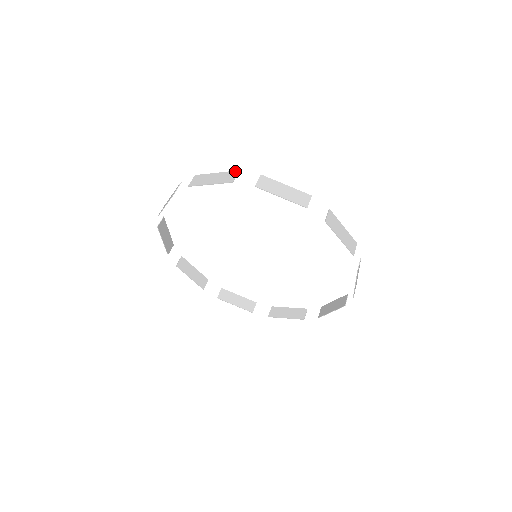
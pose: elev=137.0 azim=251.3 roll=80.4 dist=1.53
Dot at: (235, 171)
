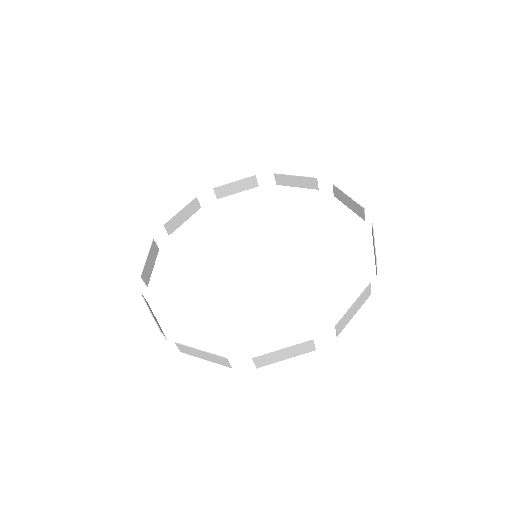
Dot at: (255, 186)
